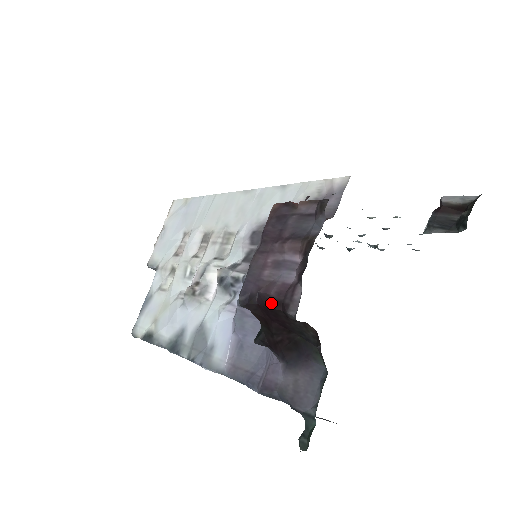
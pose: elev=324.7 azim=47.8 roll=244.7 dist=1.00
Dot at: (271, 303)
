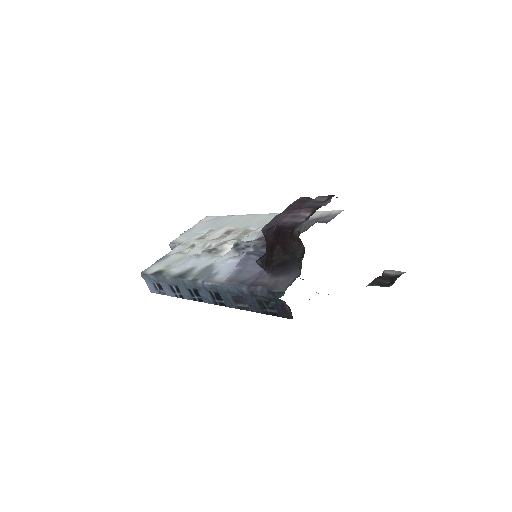
Dot at: (285, 228)
